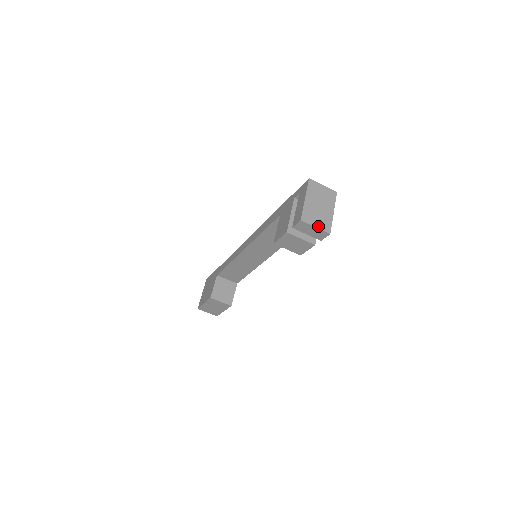
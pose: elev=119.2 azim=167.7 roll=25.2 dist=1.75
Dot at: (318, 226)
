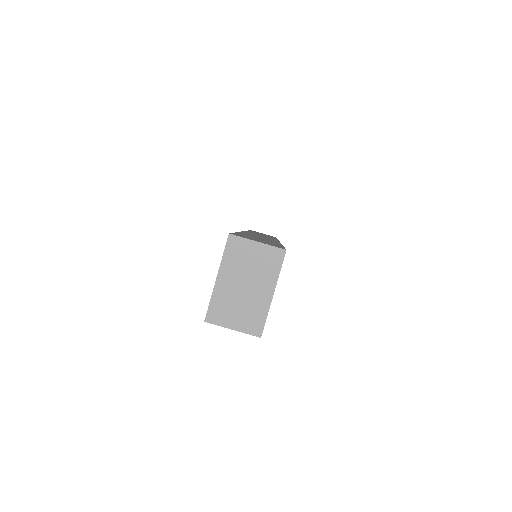
Dot at: (238, 326)
